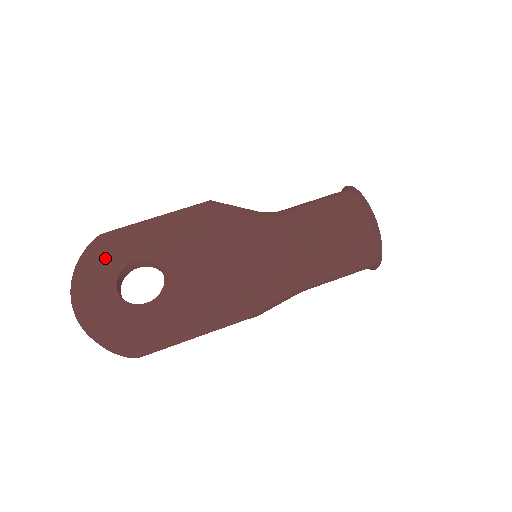
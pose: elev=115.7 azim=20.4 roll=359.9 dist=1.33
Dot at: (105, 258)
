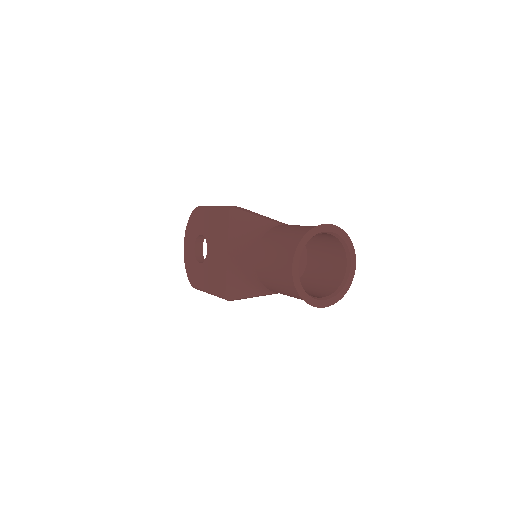
Dot at: (194, 225)
